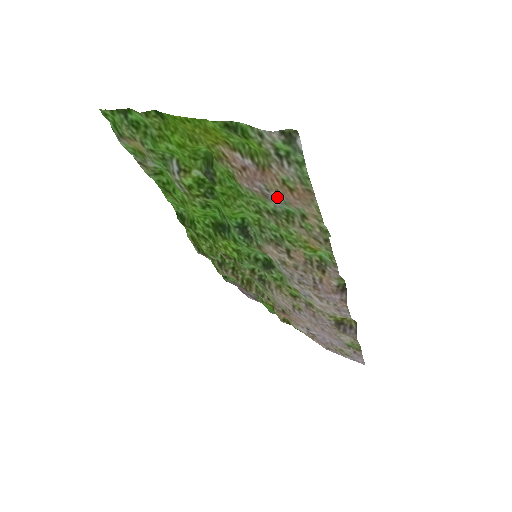
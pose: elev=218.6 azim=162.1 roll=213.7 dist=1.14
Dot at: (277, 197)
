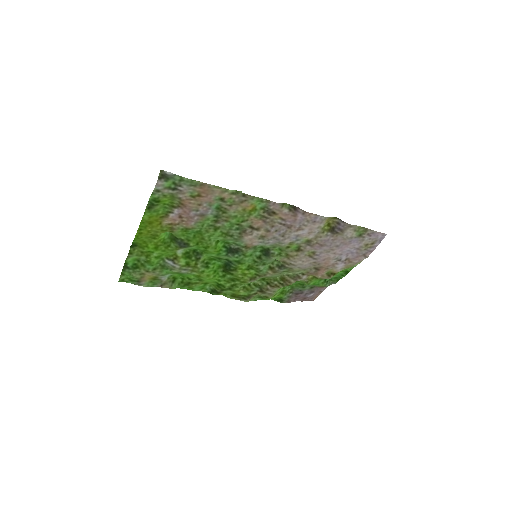
Dot at: (204, 208)
